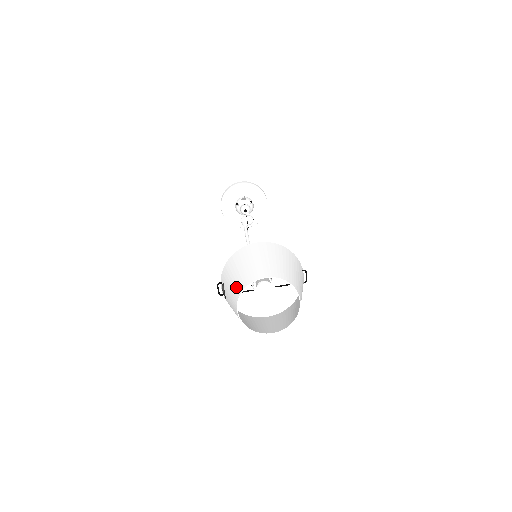
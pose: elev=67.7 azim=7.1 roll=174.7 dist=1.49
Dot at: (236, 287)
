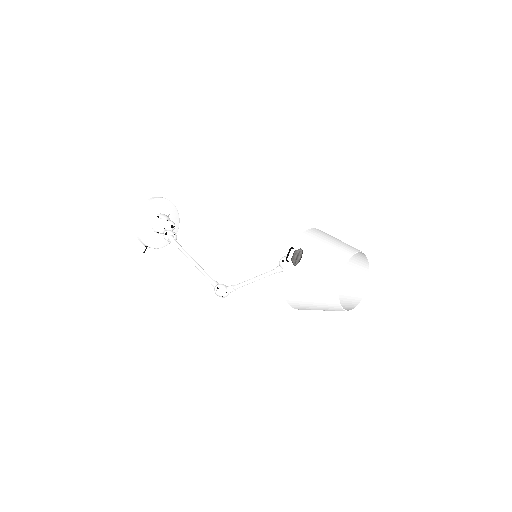
Dot at: (339, 251)
